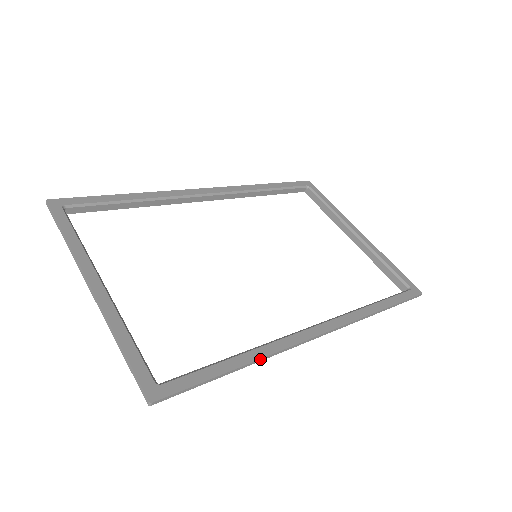
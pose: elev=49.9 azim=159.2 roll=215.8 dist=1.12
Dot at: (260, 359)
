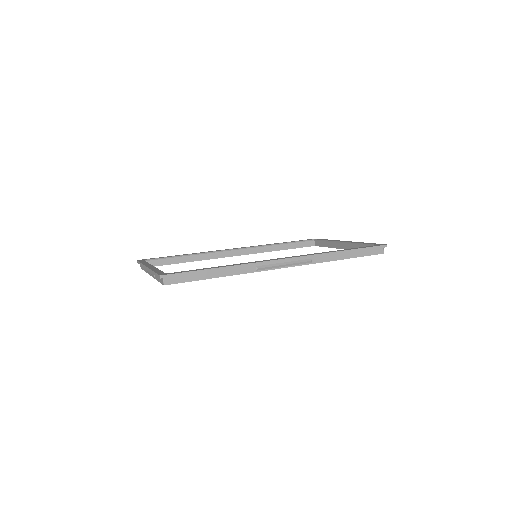
Dot at: (234, 266)
